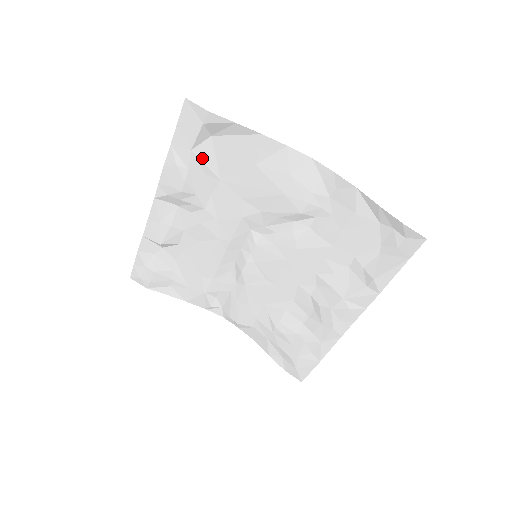
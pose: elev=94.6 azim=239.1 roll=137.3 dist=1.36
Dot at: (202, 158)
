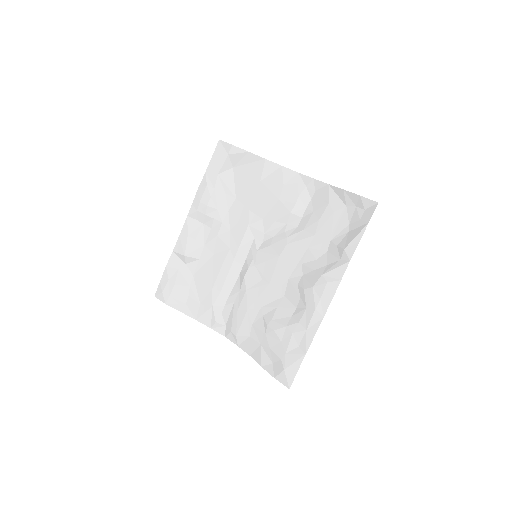
Dot at: (225, 181)
